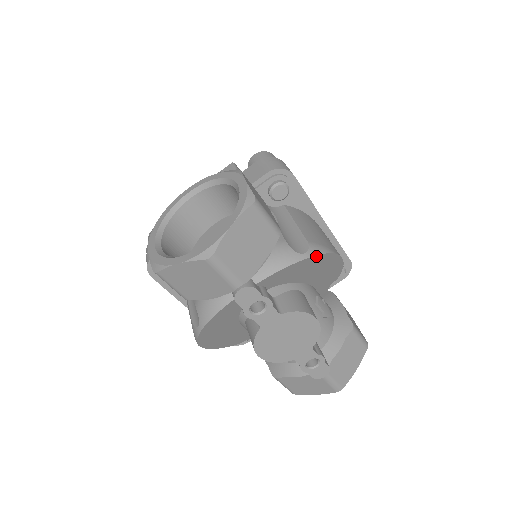
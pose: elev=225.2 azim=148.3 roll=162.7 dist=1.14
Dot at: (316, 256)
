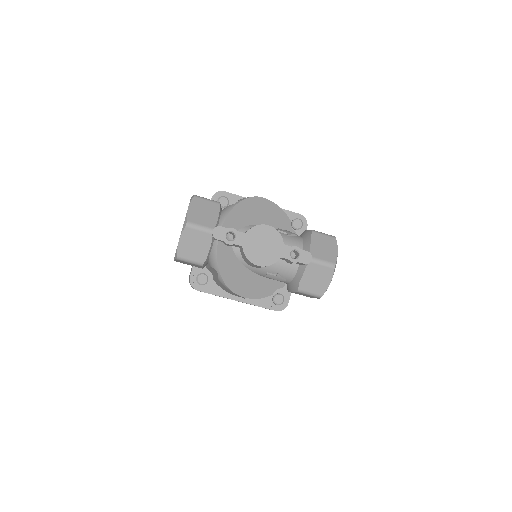
Dot at: (245, 200)
